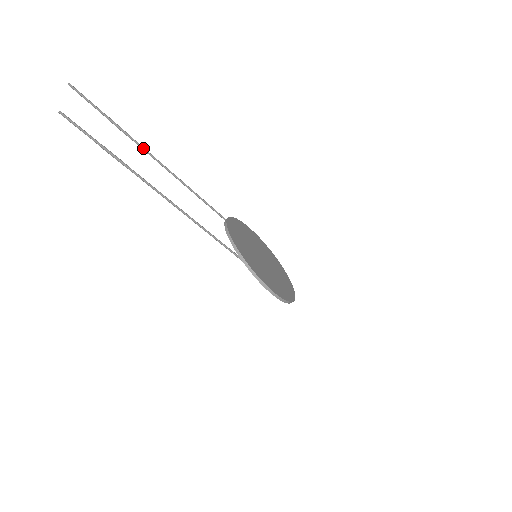
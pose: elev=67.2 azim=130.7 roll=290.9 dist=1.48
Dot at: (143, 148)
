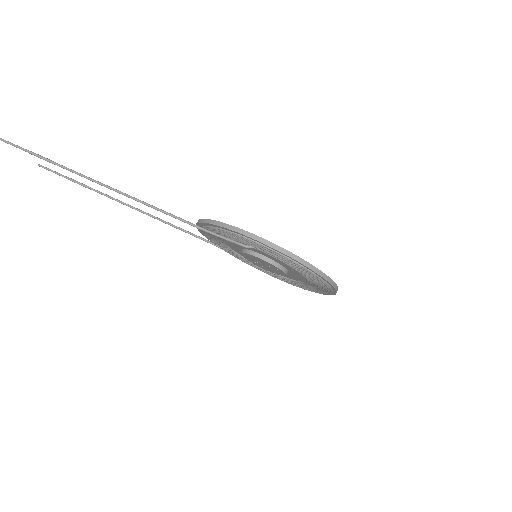
Dot at: (105, 195)
